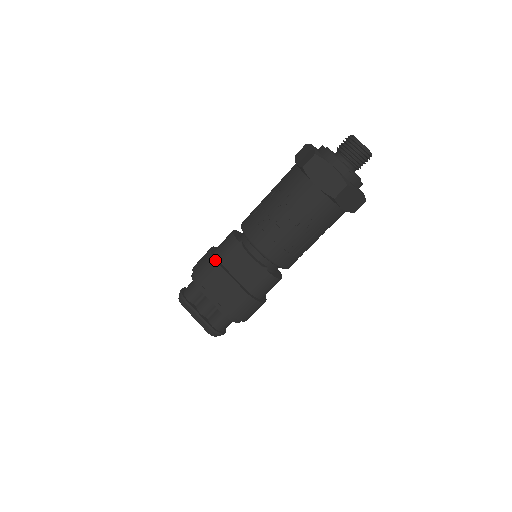
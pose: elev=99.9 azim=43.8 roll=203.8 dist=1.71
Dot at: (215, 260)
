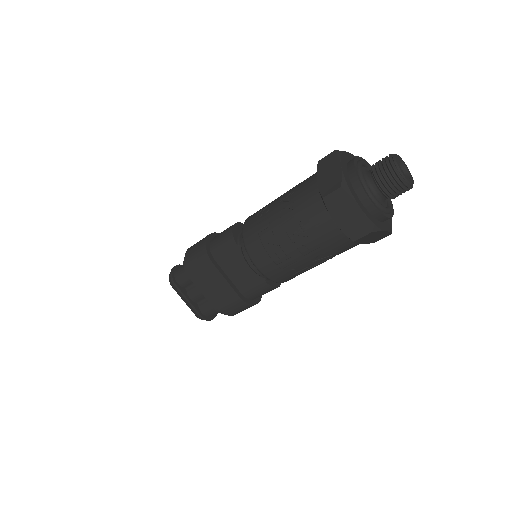
Dot at: (209, 259)
